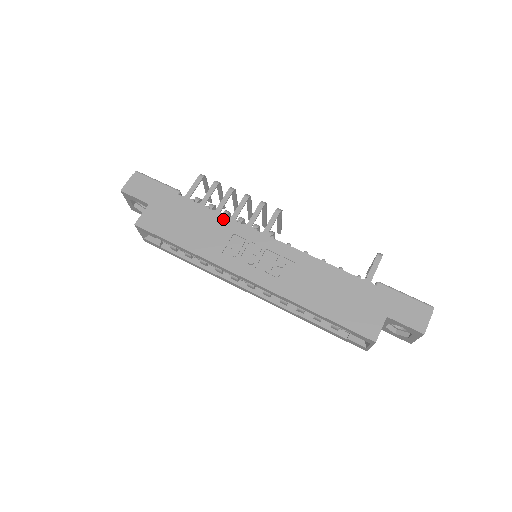
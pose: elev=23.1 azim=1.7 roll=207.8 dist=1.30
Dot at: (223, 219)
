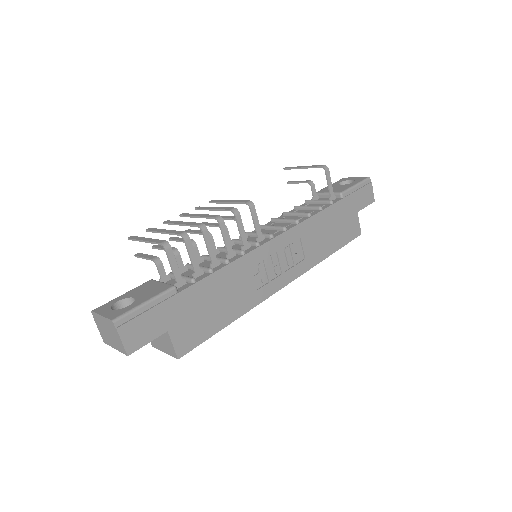
Dot at: (234, 266)
